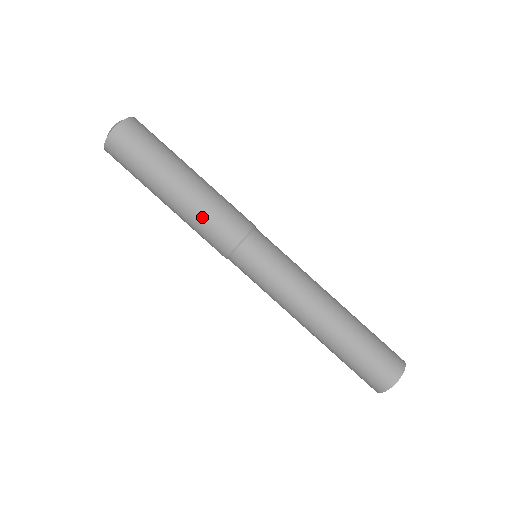
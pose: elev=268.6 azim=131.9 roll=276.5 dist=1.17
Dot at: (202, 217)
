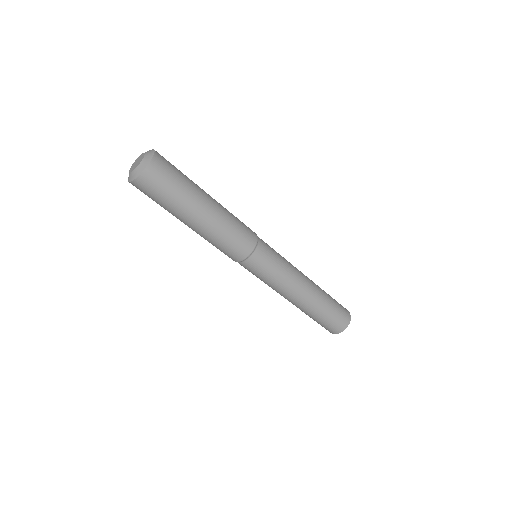
Dot at: (220, 240)
